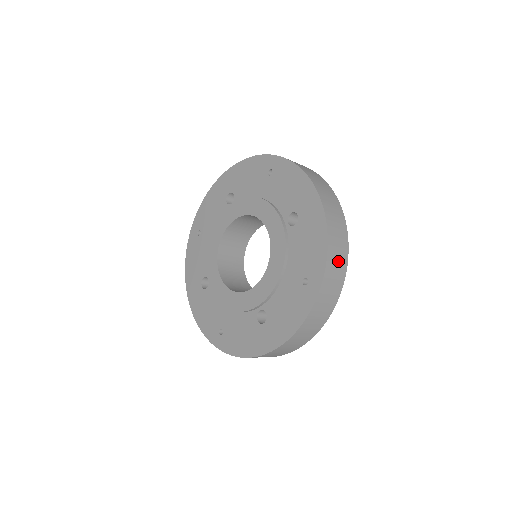
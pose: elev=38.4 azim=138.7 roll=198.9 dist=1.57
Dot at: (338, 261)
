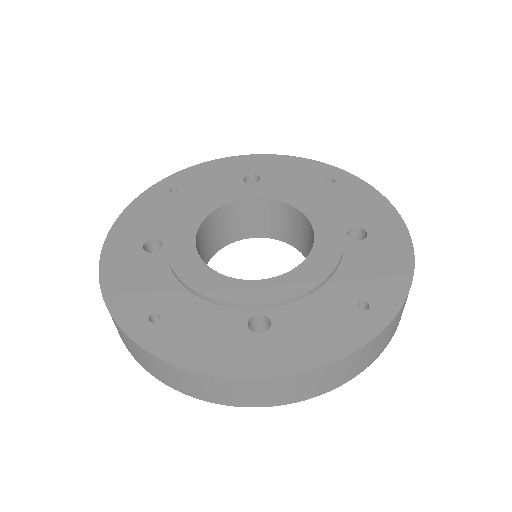
Dot at: (403, 309)
